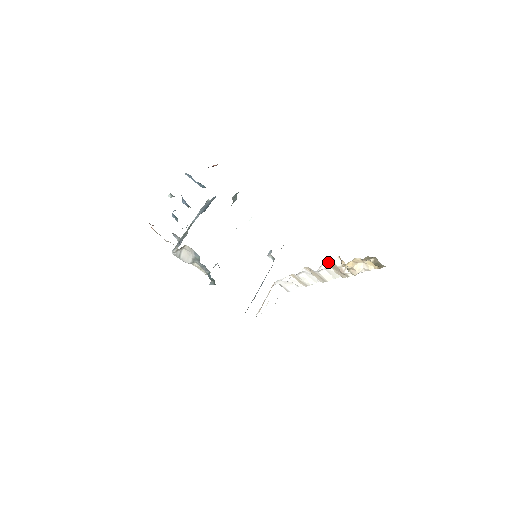
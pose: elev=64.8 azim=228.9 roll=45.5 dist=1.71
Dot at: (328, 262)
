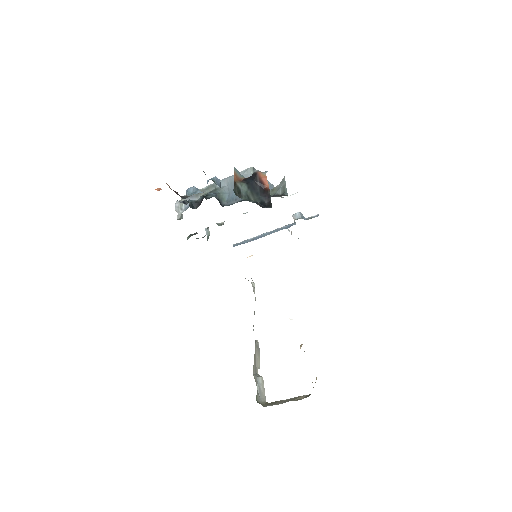
Dot at: occluded
